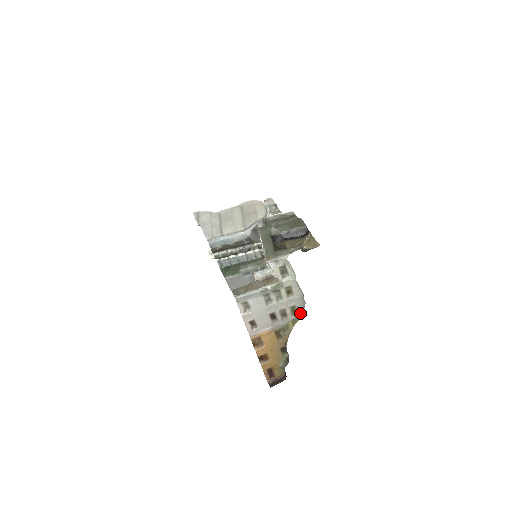
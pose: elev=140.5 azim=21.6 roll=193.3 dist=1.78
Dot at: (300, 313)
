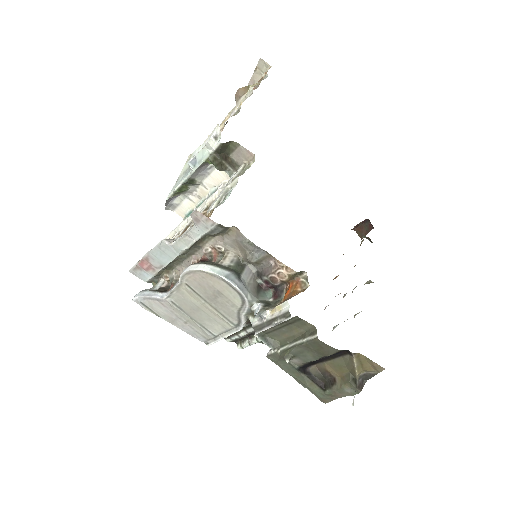
Dot at: occluded
